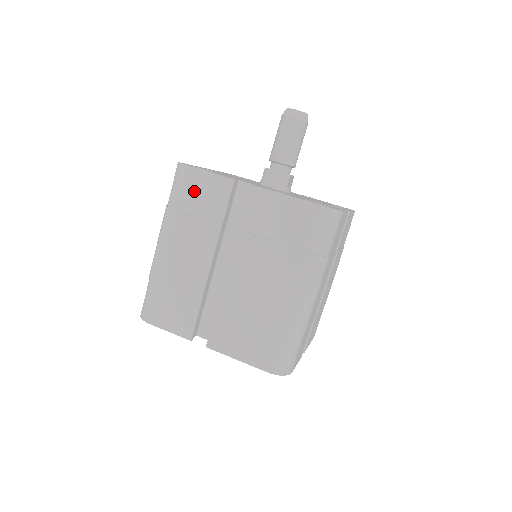
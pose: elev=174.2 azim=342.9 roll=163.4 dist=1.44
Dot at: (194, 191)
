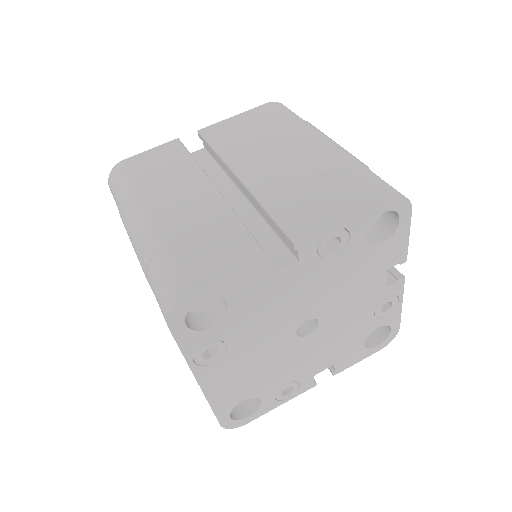
Dot at: (144, 166)
